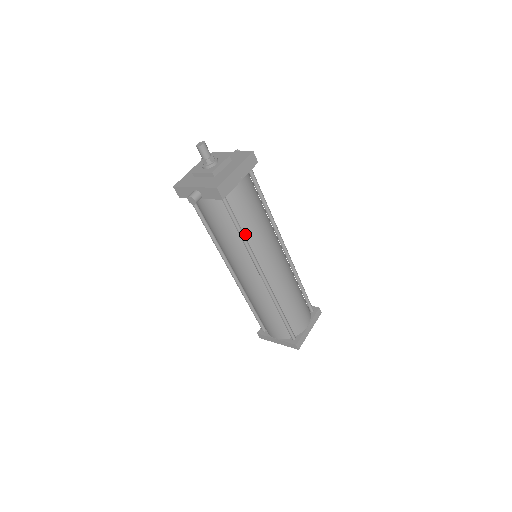
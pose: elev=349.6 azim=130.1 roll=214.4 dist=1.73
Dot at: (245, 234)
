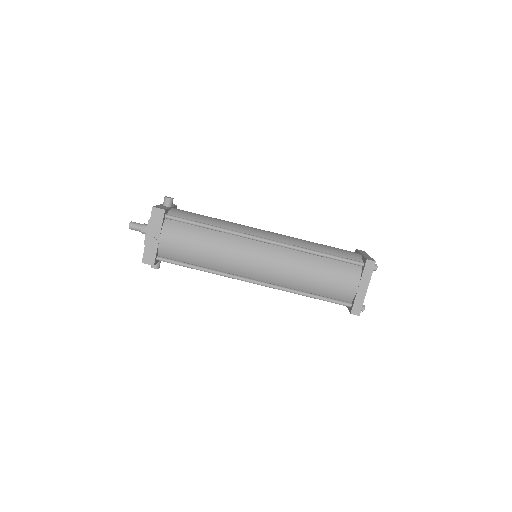
Dot at: (205, 266)
